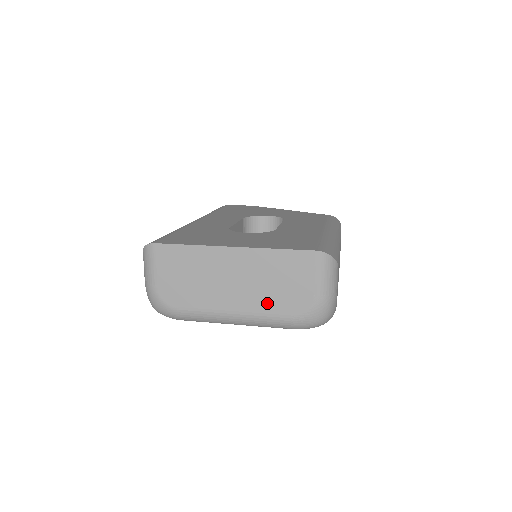
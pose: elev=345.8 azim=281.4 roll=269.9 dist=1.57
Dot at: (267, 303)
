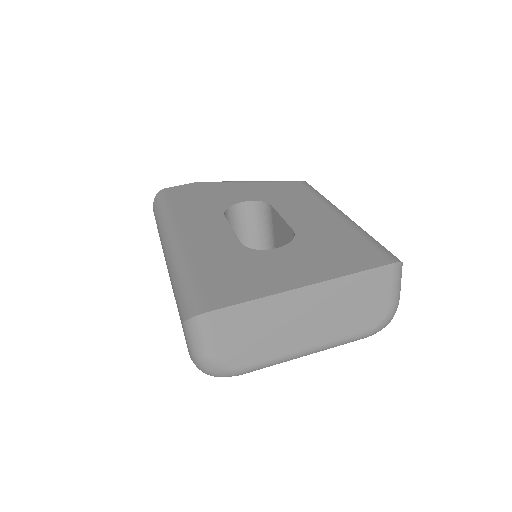
Dot at: (343, 328)
